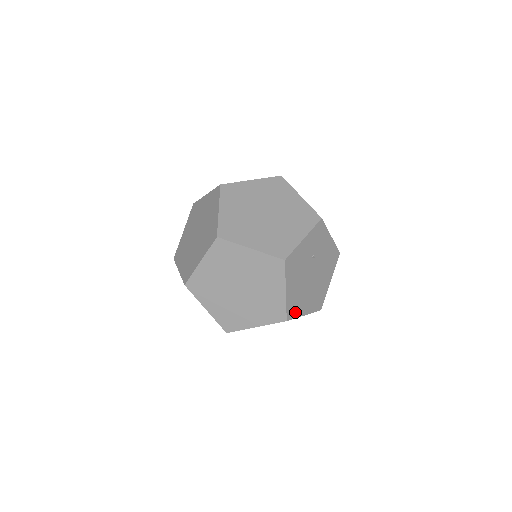
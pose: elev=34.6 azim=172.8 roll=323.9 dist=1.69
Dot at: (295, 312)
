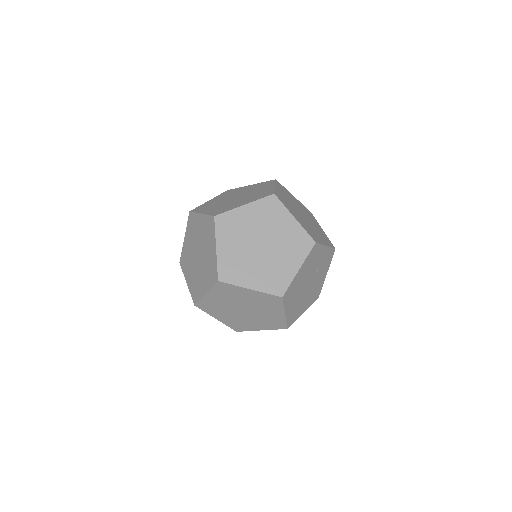
Dot at: (287, 299)
